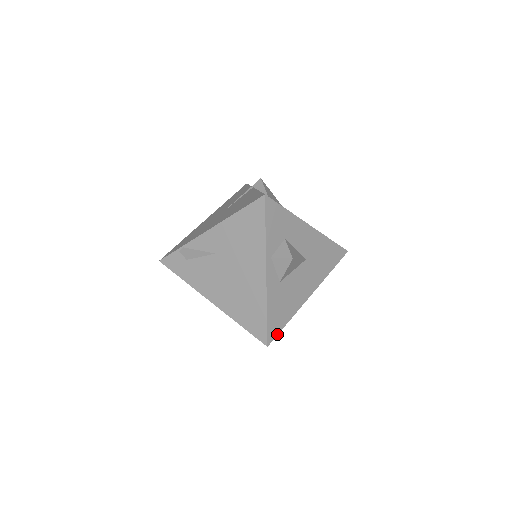
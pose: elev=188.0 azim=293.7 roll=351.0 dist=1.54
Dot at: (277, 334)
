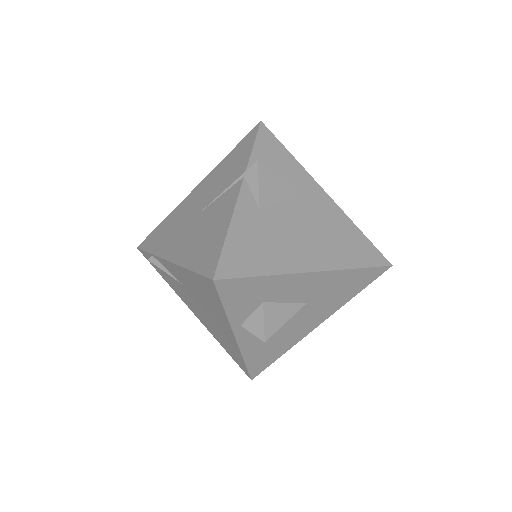
Dot at: (265, 368)
